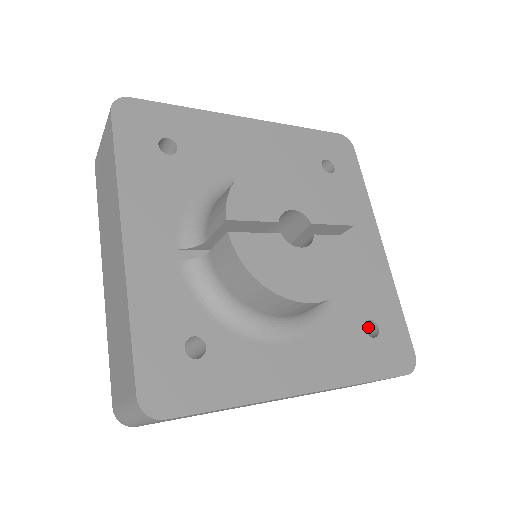
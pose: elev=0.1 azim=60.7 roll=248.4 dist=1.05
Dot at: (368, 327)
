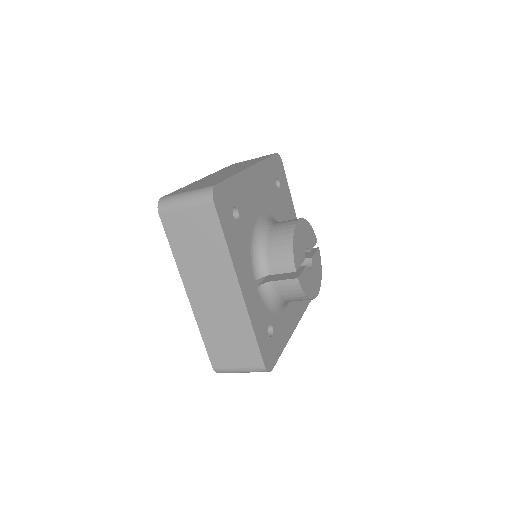
Dot at: occluded
